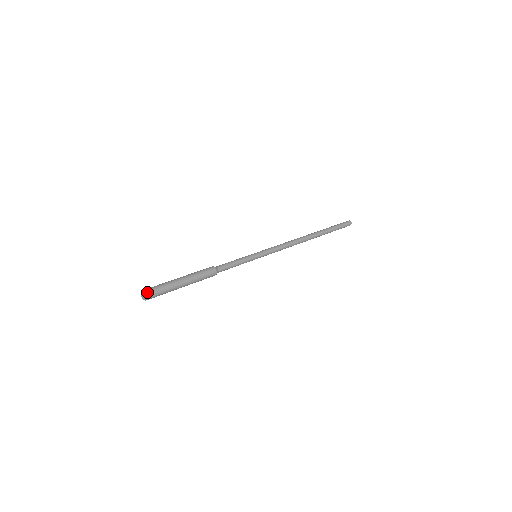
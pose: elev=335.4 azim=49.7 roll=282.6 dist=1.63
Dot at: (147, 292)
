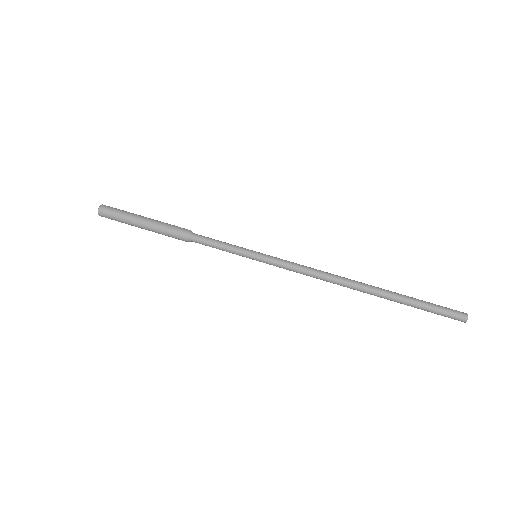
Dot at: (100, 214)
